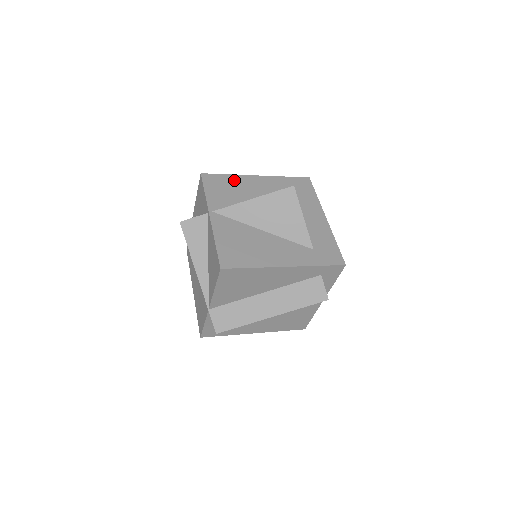
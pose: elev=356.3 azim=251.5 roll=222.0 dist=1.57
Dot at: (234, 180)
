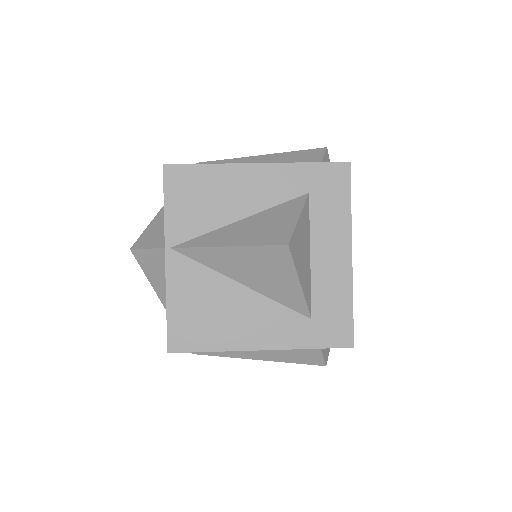
Dot at: (215, 177)
